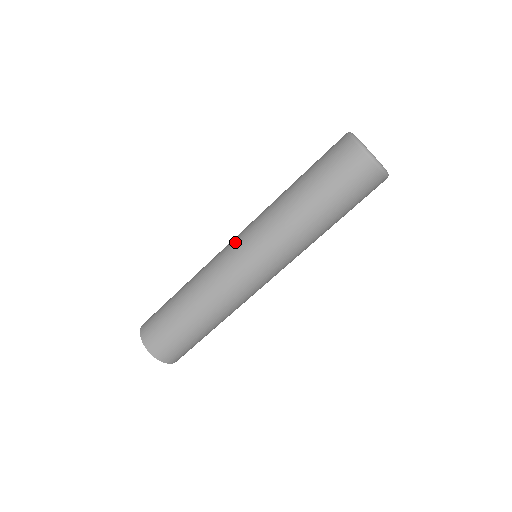
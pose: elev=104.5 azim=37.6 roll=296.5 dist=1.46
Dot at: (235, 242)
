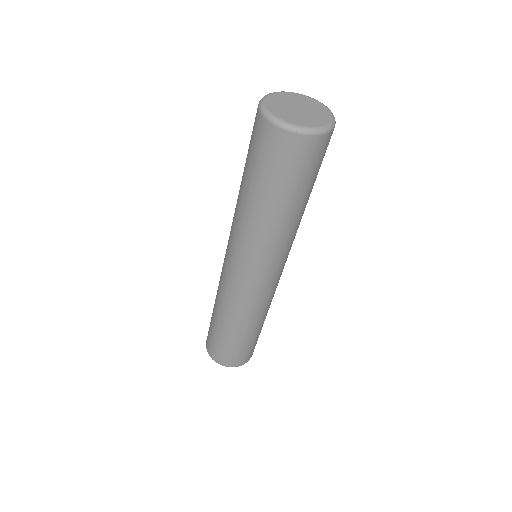
Dot at: (230, 267)
